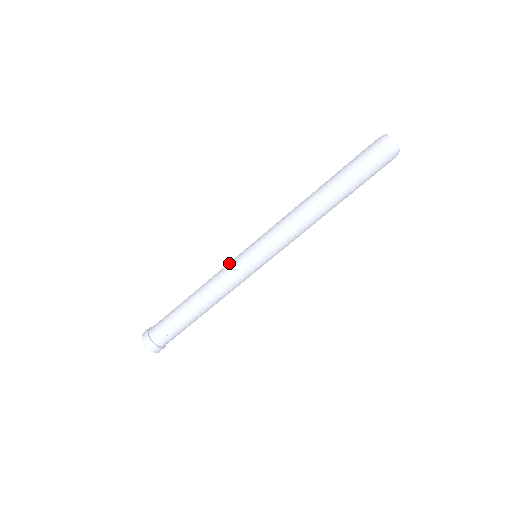
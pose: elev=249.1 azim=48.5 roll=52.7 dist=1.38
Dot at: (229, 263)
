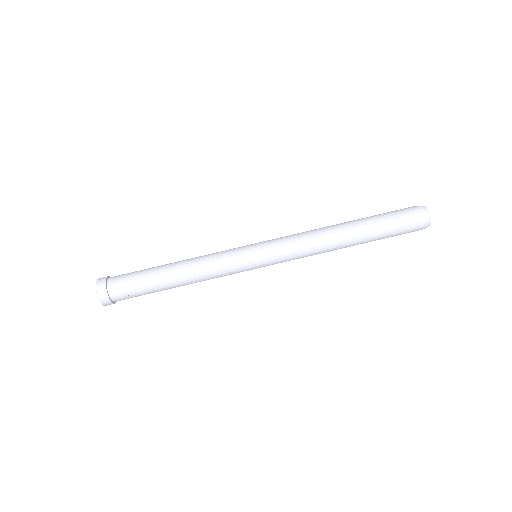
Dot at: (228, 253)
